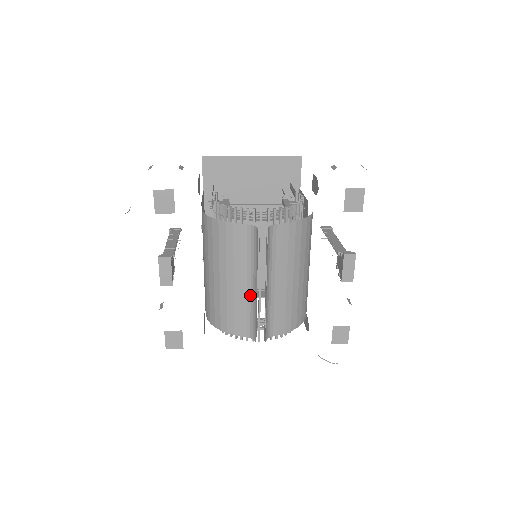
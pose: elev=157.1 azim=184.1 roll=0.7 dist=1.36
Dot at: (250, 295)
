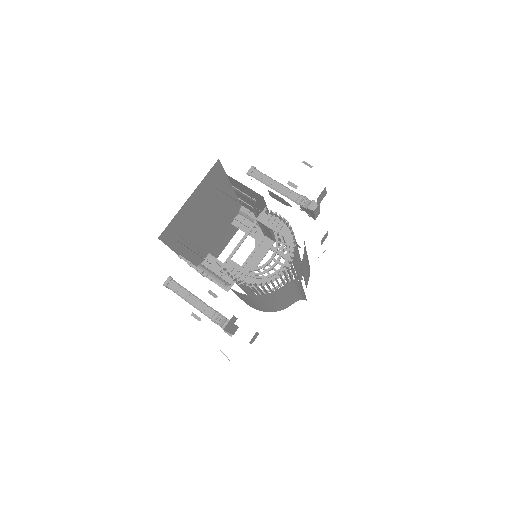
Dot at: (296, 294)
